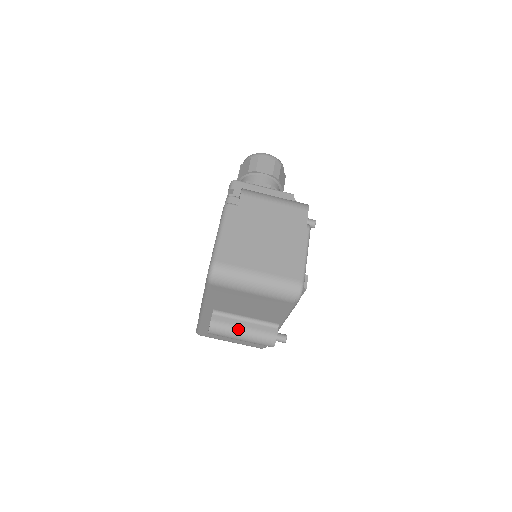
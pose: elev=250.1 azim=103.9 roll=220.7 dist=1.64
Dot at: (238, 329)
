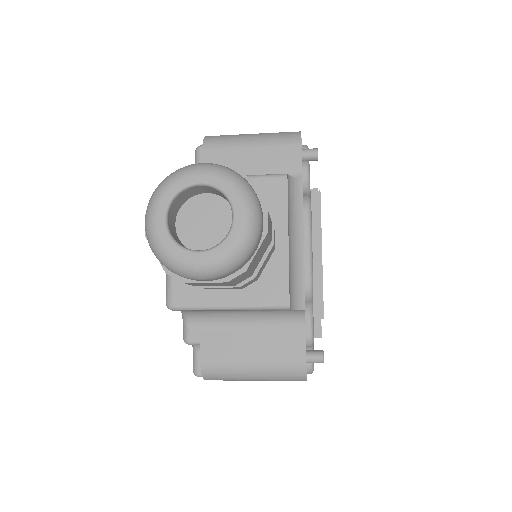
Dot at: occluded
